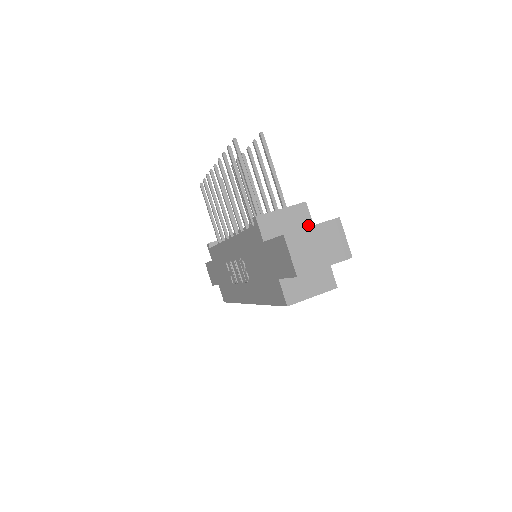
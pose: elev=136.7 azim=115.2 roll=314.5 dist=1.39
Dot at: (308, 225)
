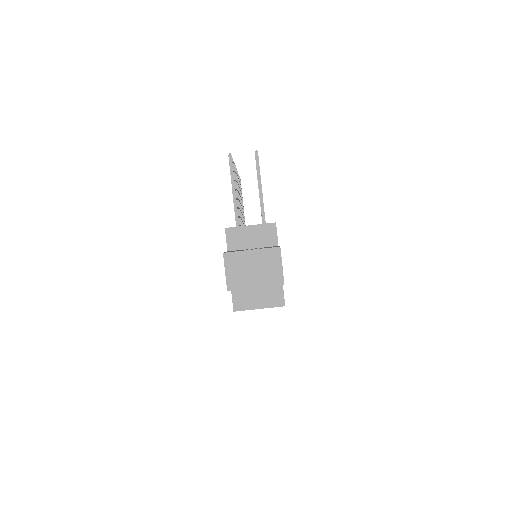
Dot at: (273, 244)
